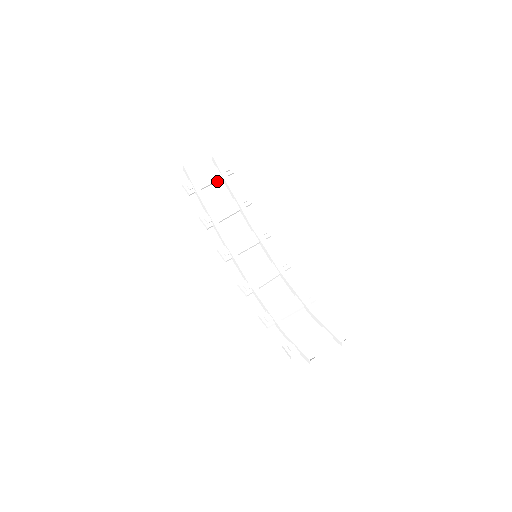
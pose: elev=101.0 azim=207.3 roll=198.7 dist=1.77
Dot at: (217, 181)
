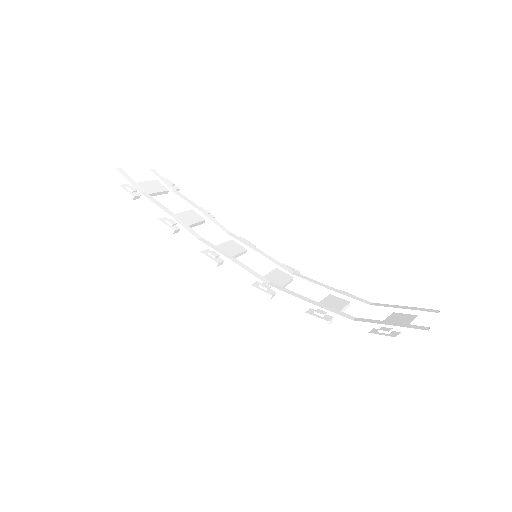
Dot at: (162, 193)
